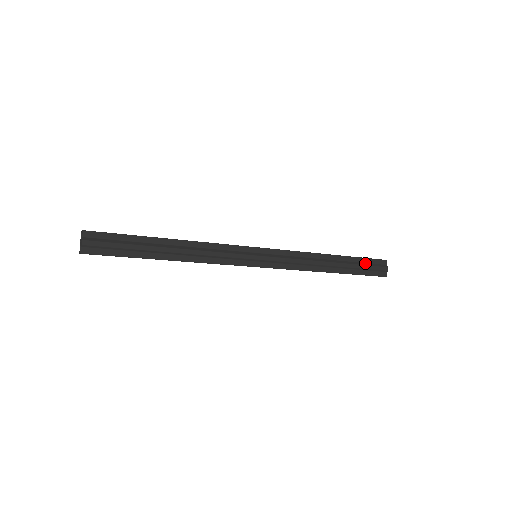
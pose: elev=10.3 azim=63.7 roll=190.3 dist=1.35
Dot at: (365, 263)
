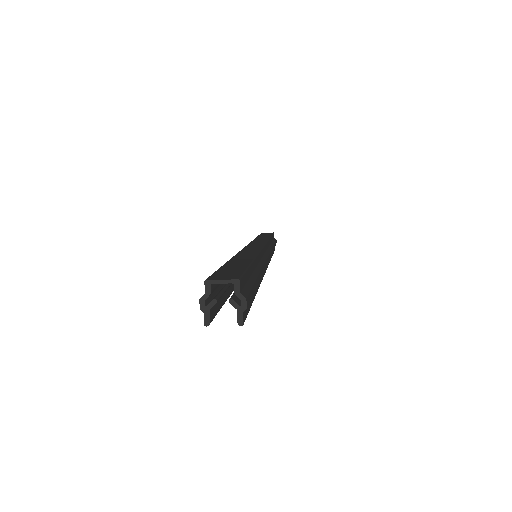
Dot at: (273, 240)
